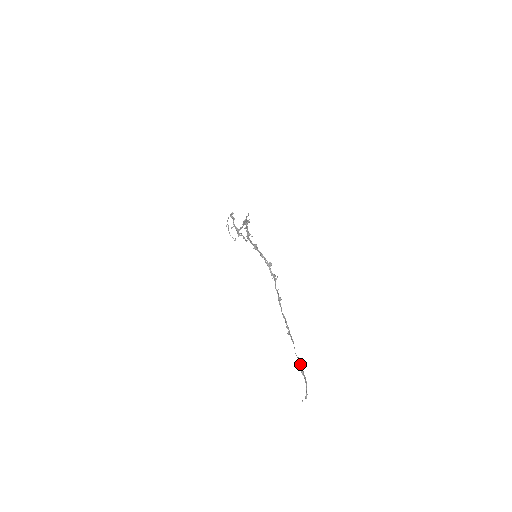
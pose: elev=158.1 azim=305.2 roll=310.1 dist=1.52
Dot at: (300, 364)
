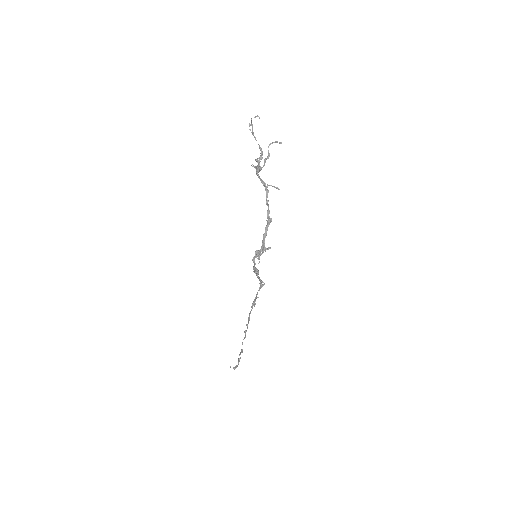
Dot at: occluded
